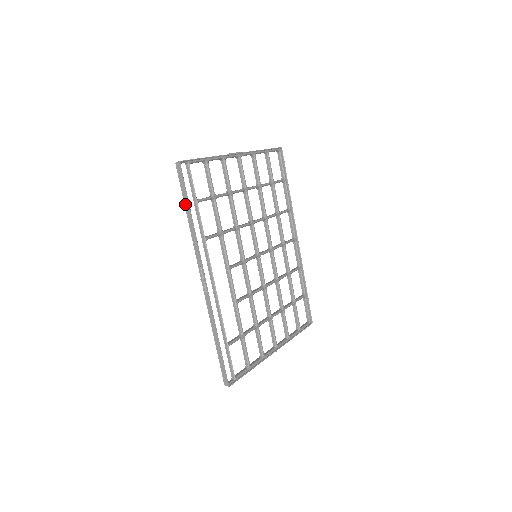
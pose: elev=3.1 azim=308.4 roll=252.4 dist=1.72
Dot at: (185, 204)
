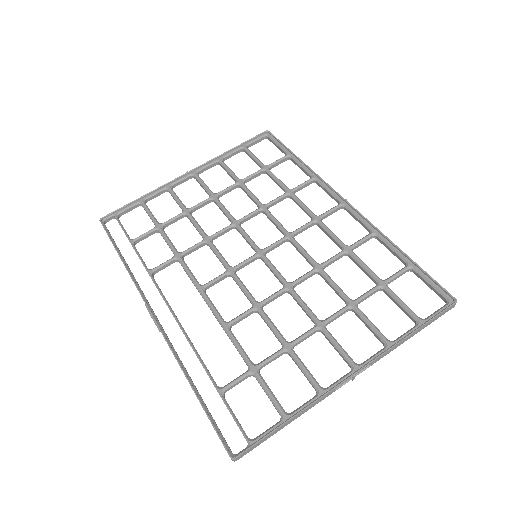
Dot at: occluded
